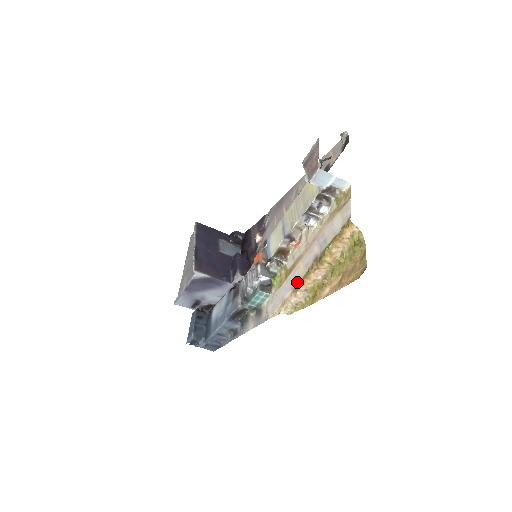
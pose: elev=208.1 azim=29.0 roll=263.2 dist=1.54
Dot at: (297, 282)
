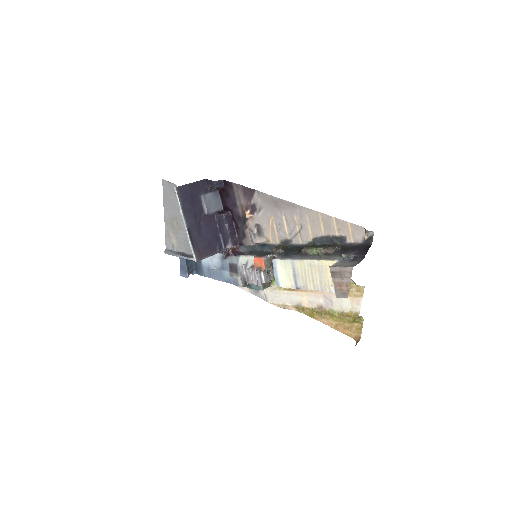
Dot at: (300, 306)
